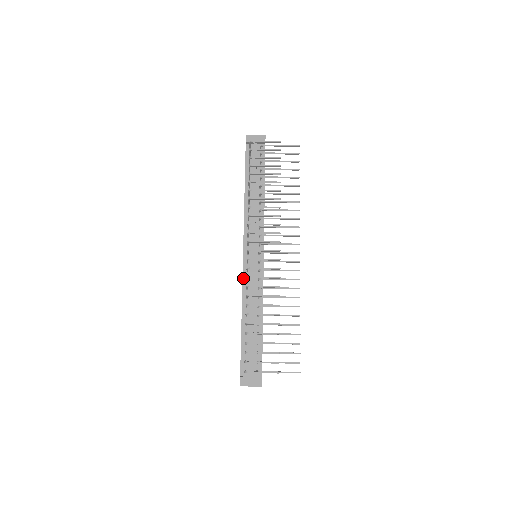
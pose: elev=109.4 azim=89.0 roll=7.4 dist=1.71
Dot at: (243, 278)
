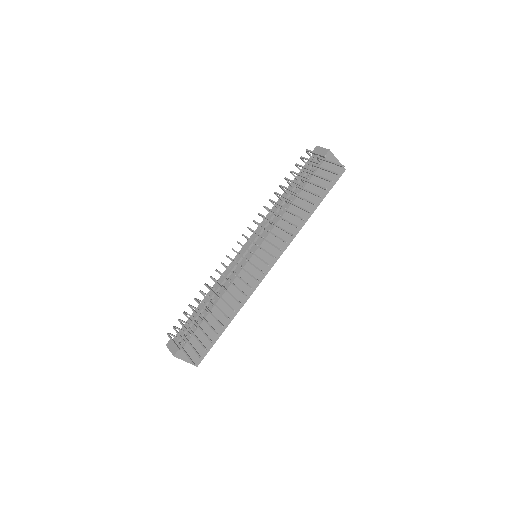
Dot at: (229, 266)
